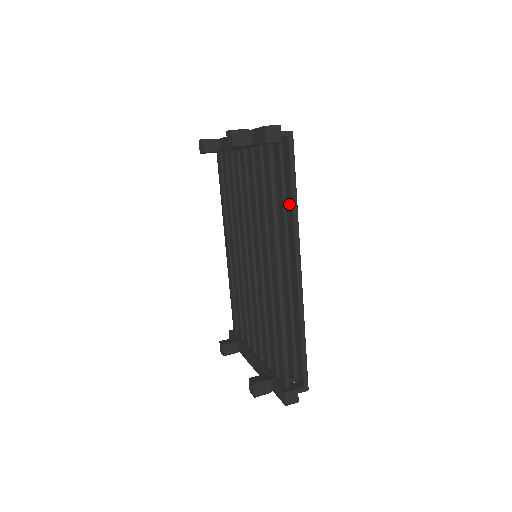
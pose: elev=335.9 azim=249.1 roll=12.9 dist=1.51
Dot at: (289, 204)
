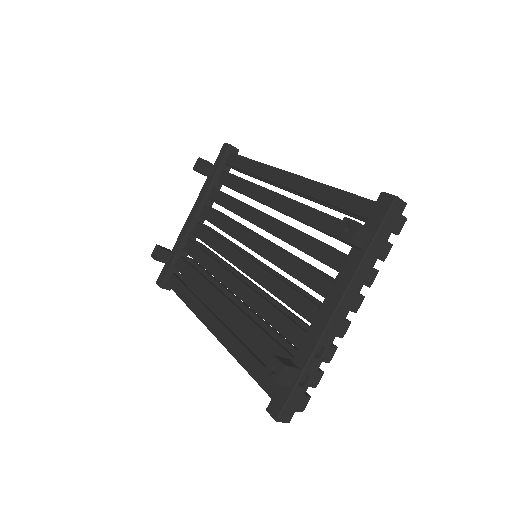
Dot at: occluded
